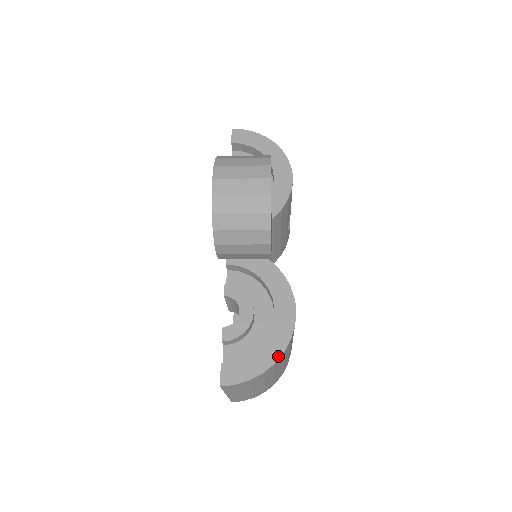
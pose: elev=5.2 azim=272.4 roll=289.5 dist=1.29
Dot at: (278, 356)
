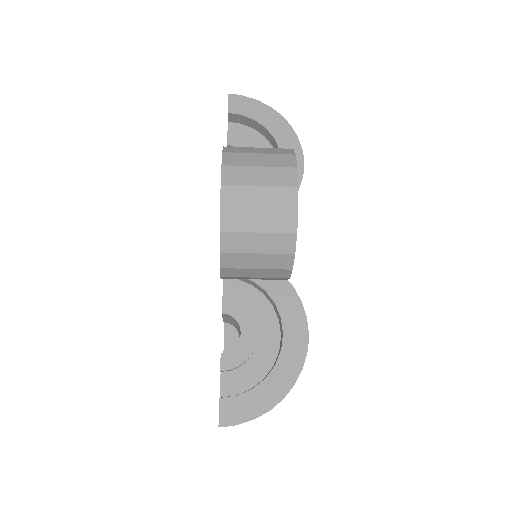
Dot at: (288, 390)
